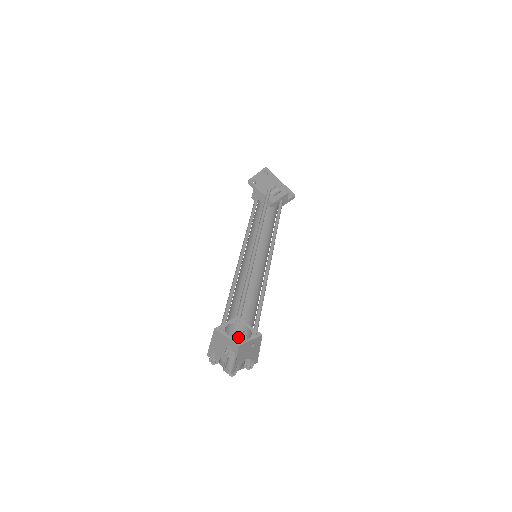
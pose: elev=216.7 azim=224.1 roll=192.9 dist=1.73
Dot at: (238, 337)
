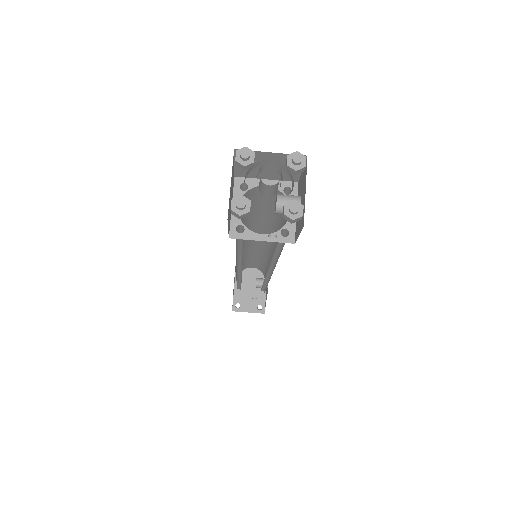
Dot at: occluded
